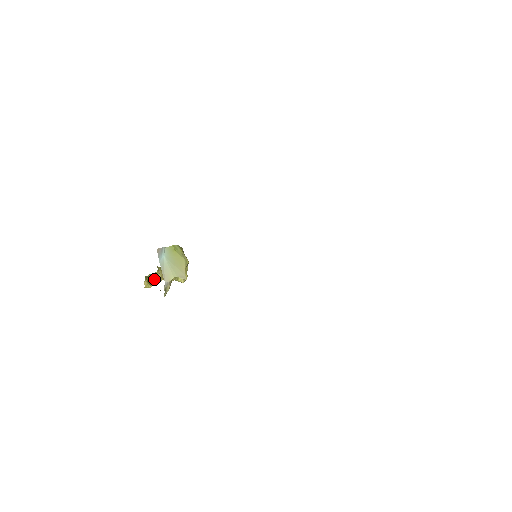
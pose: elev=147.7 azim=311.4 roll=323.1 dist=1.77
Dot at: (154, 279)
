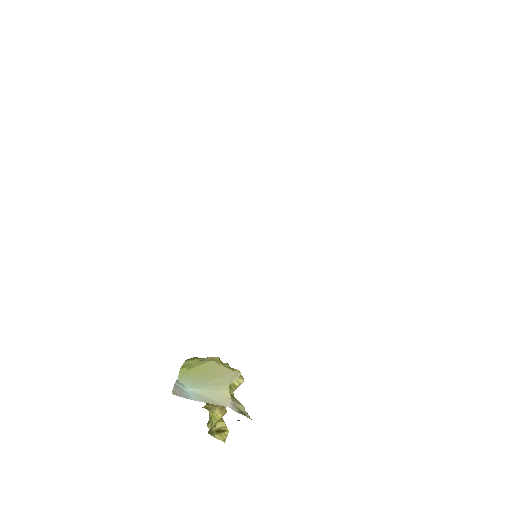
Dot at: (219, 422)
